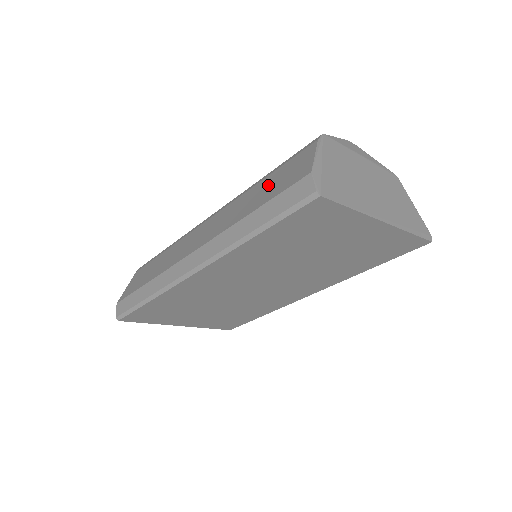
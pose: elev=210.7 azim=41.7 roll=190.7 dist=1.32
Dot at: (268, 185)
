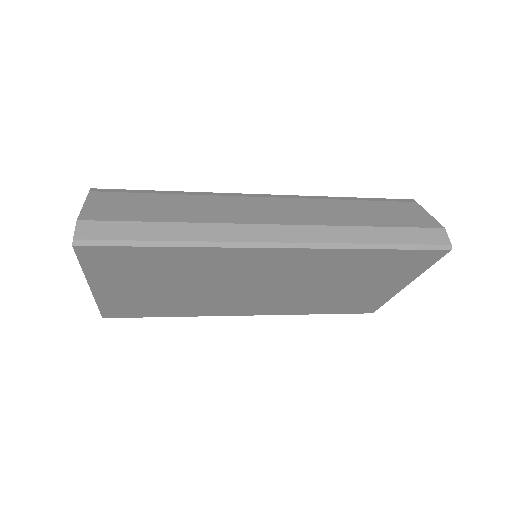
Dot at: (375, 210)
